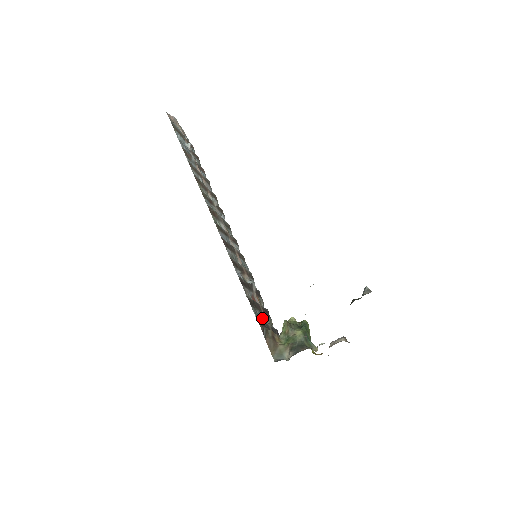
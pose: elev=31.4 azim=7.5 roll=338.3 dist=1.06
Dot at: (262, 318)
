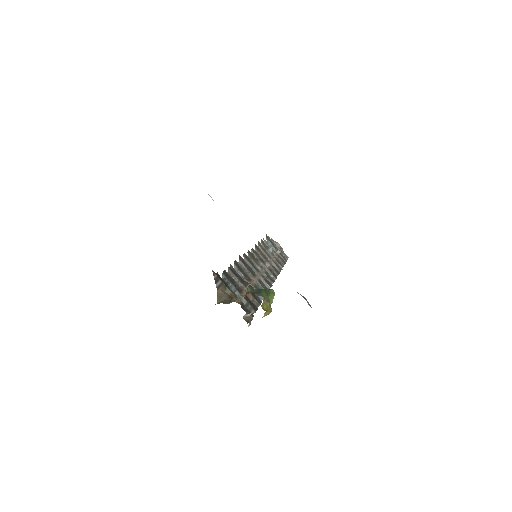
Dot at: (235, 293)
